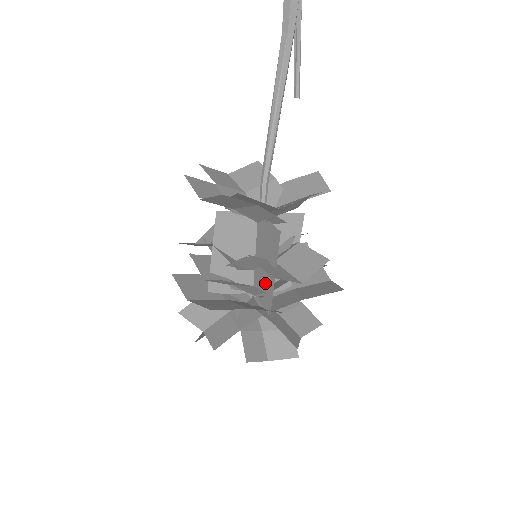
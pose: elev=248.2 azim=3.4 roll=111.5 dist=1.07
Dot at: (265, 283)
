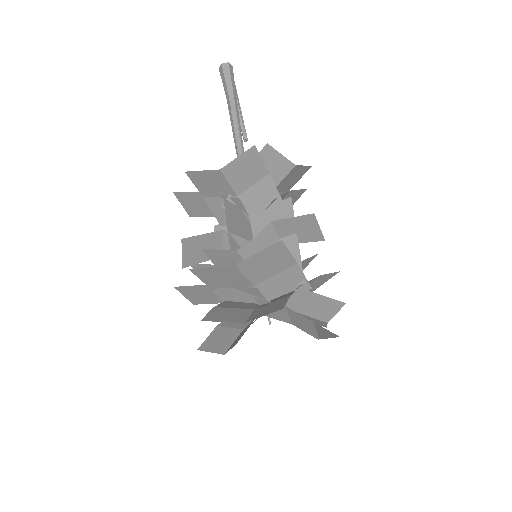
Dot at: occluded
